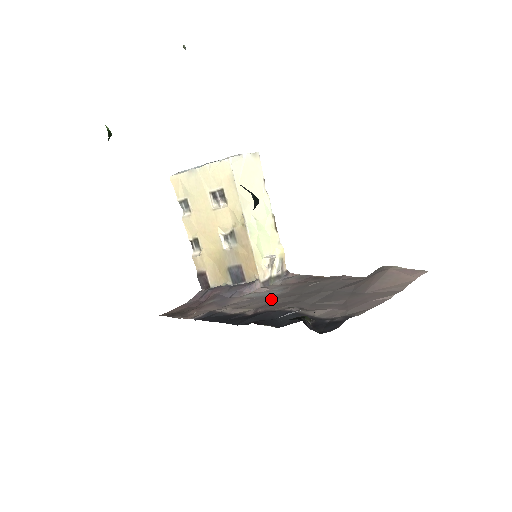
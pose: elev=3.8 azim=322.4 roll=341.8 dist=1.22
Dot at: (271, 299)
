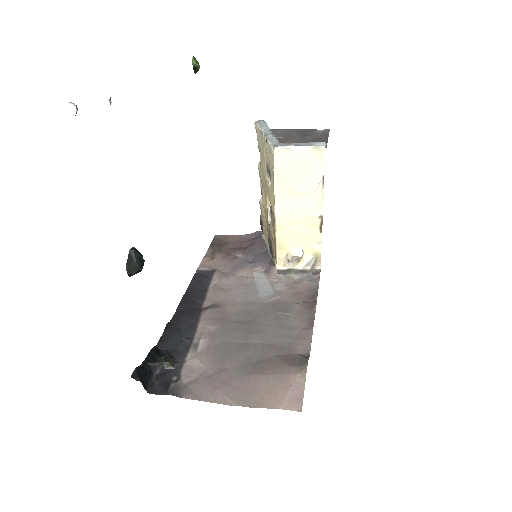
Dot at: (240, 301)
